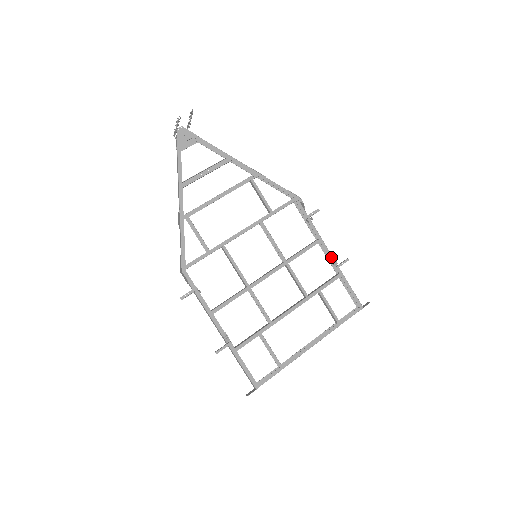
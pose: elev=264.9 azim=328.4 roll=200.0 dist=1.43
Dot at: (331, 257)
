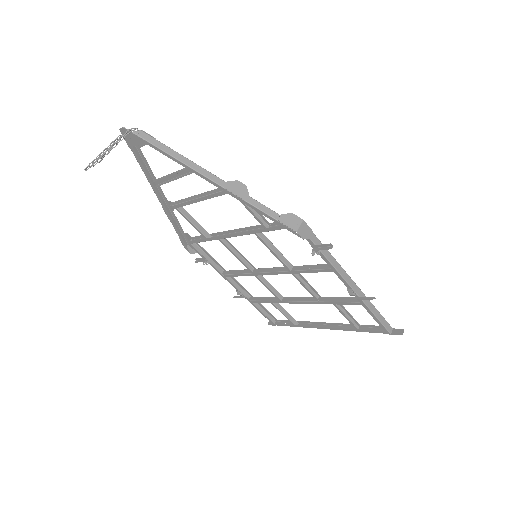
Dot at: (349, 288)
